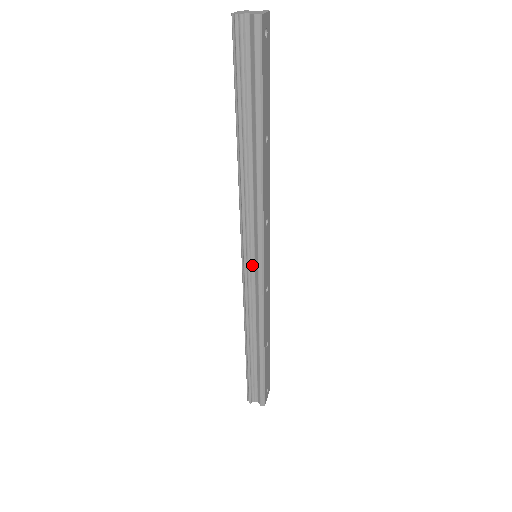
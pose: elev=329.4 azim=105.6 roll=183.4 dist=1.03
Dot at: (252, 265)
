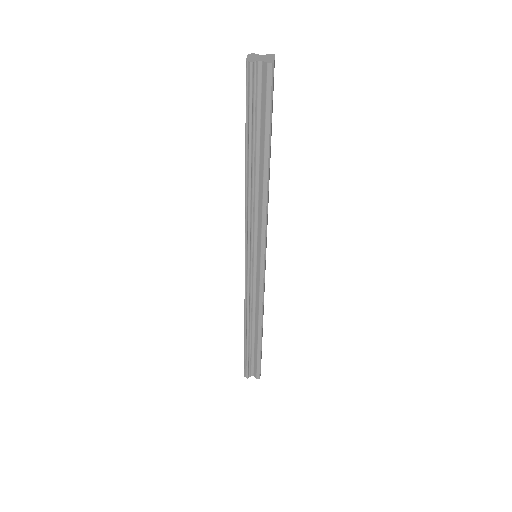
Dot at: (254, 264)
